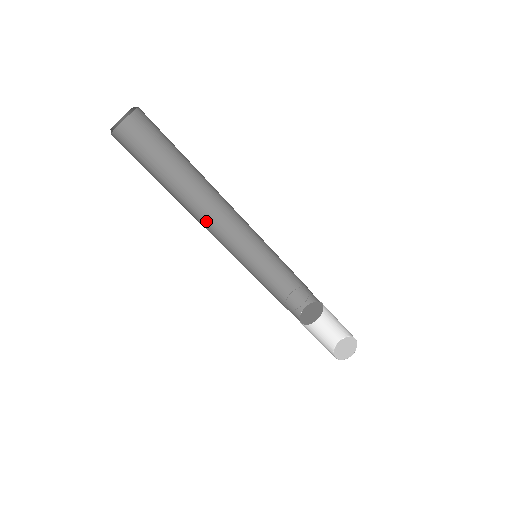
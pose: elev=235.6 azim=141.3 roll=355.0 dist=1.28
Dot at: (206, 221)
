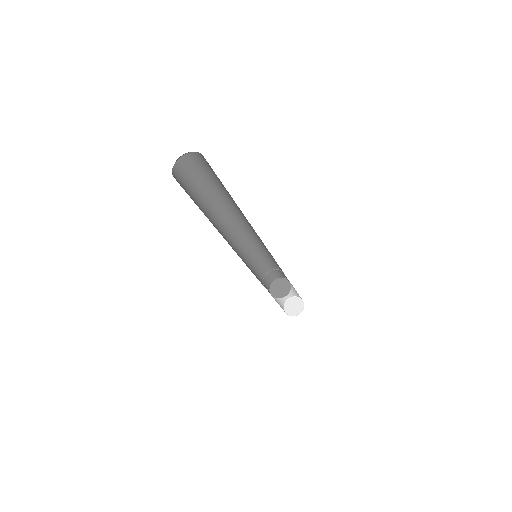
Dot at: (225, 229)
